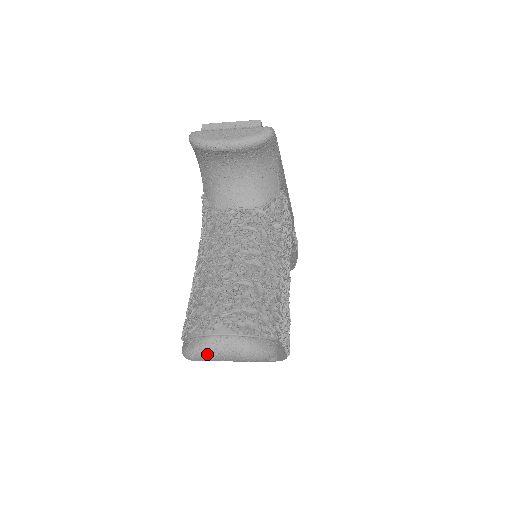
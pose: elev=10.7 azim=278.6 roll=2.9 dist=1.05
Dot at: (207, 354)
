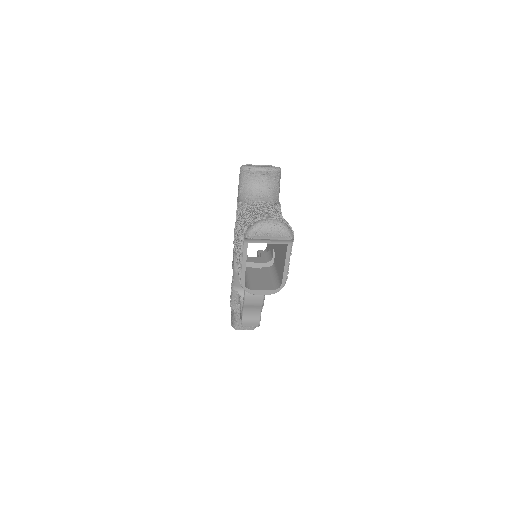
Dot at: (263, 226)
